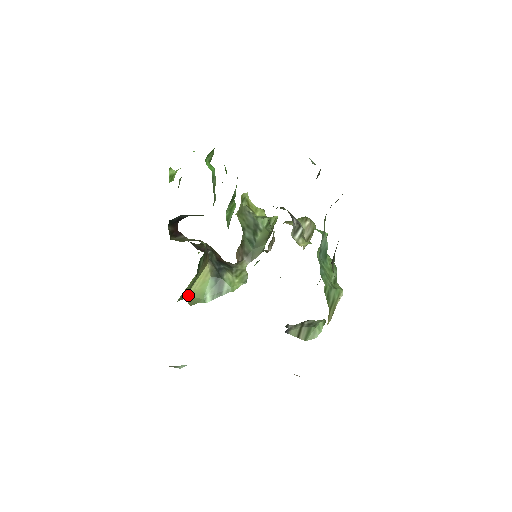
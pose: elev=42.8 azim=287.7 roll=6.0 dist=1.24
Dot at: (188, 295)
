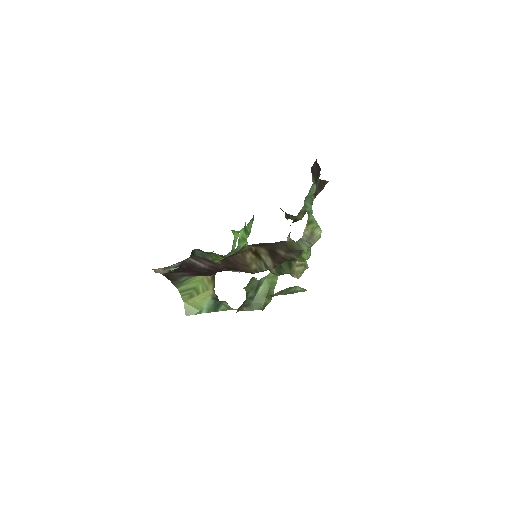
Dot at: (188, 301)
